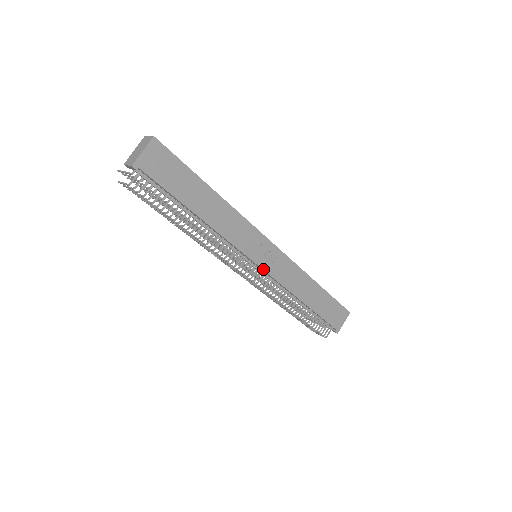
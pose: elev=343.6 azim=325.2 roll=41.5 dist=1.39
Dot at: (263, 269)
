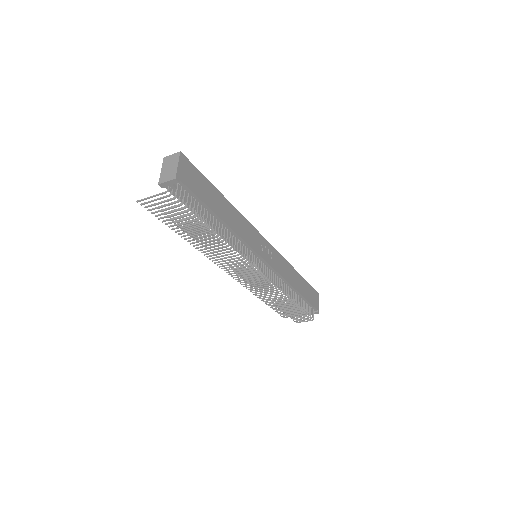
Dot at: (268, 263)
